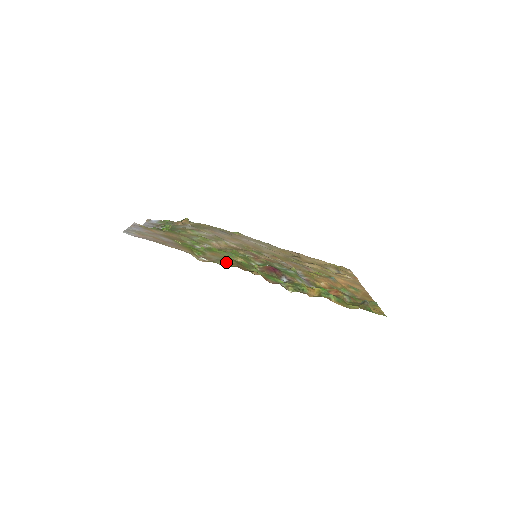
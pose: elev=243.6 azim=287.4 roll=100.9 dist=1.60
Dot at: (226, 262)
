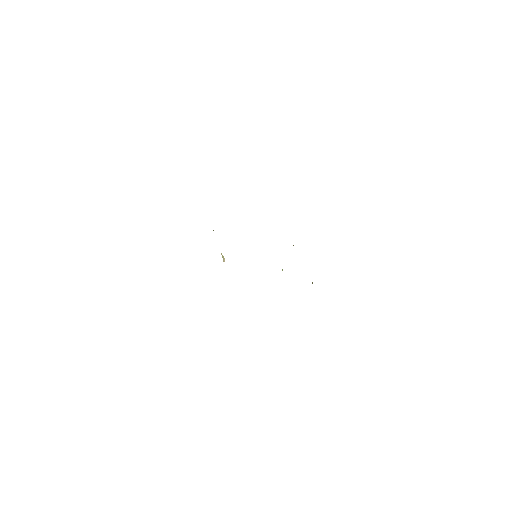
Dot at: occluded
